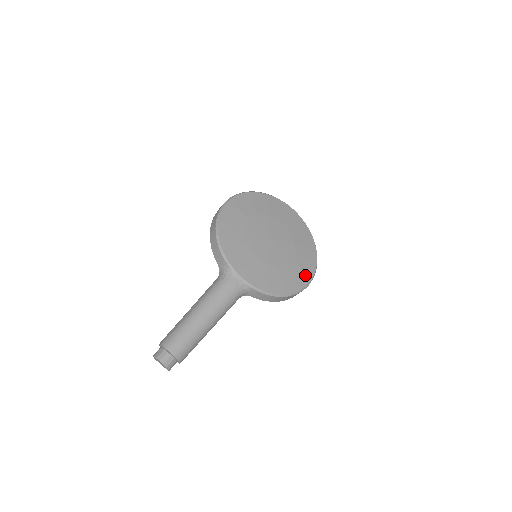
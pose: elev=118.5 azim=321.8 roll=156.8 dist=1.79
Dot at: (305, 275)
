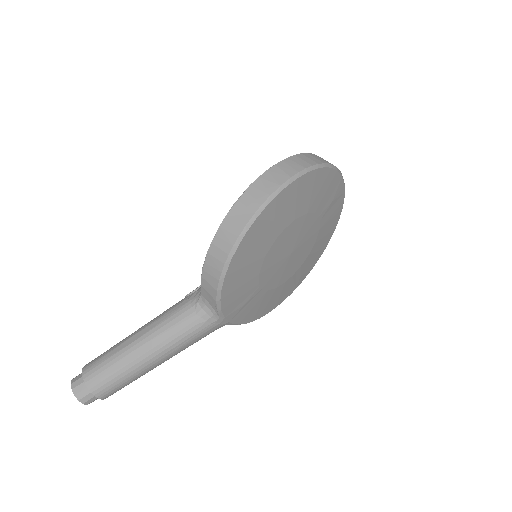
Dot at: (300, 279)
